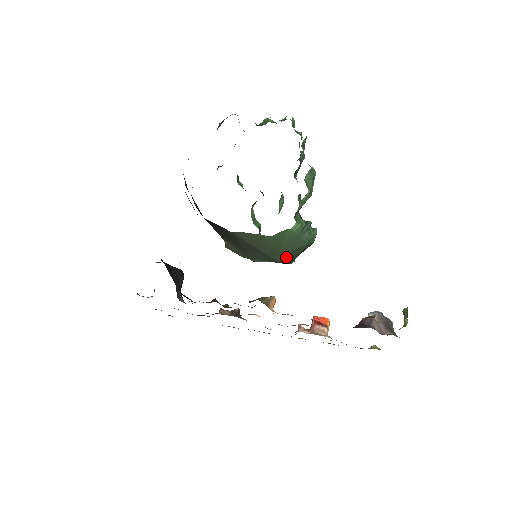
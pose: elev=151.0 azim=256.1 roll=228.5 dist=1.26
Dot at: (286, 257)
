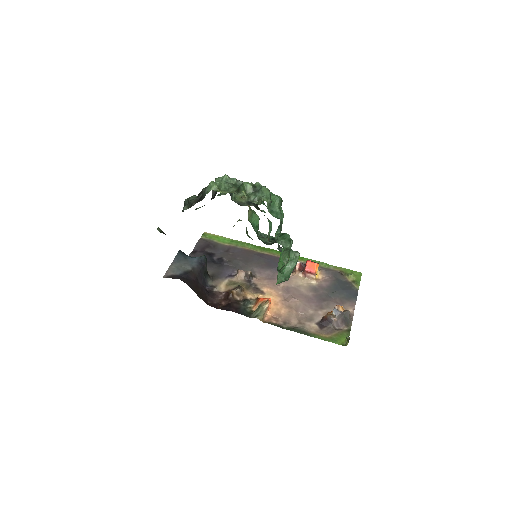
Dot at: occluded
